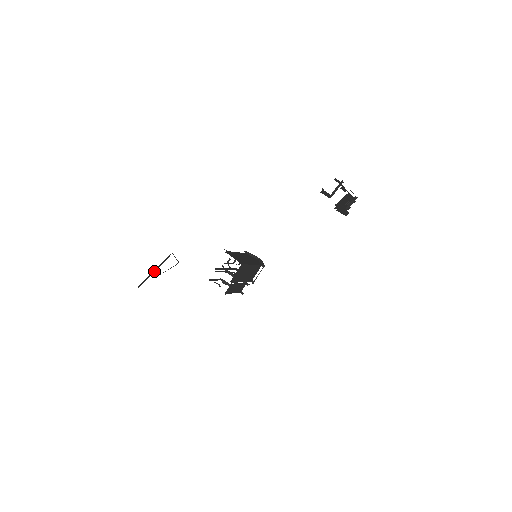
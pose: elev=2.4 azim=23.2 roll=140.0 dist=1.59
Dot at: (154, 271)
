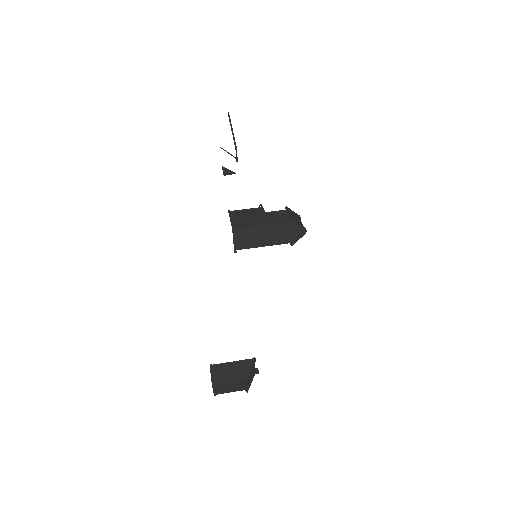
Dot at: occluded
